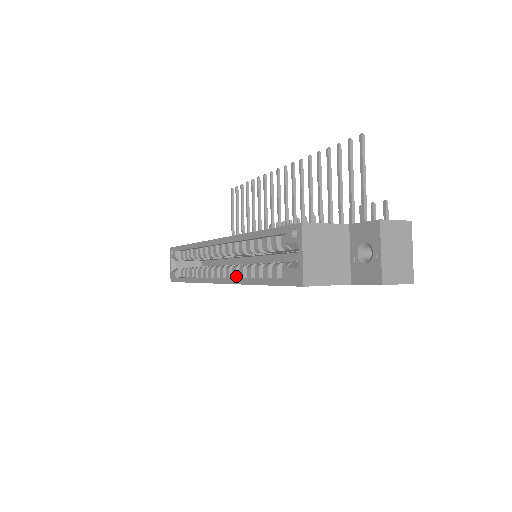
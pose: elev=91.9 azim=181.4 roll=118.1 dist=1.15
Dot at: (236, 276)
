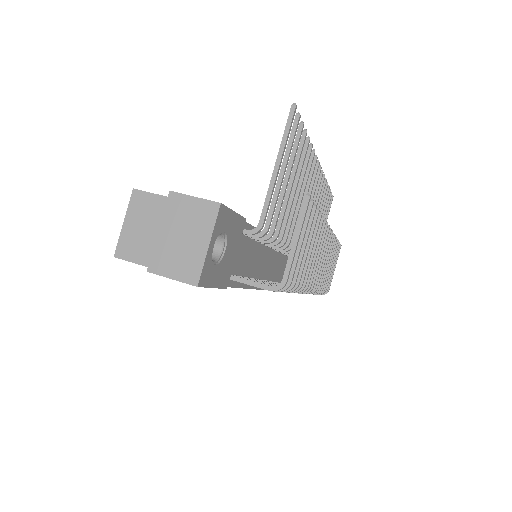
Dot at: occluded
